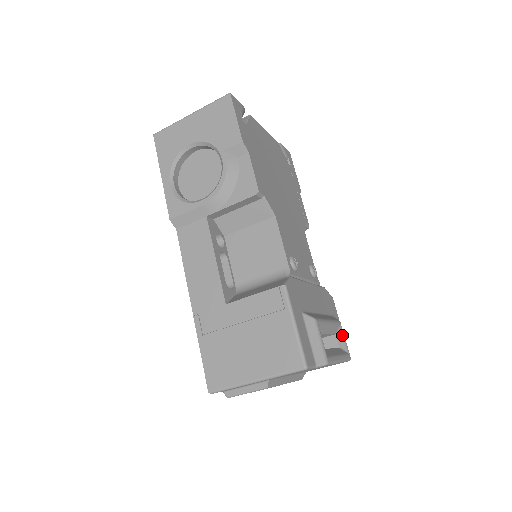
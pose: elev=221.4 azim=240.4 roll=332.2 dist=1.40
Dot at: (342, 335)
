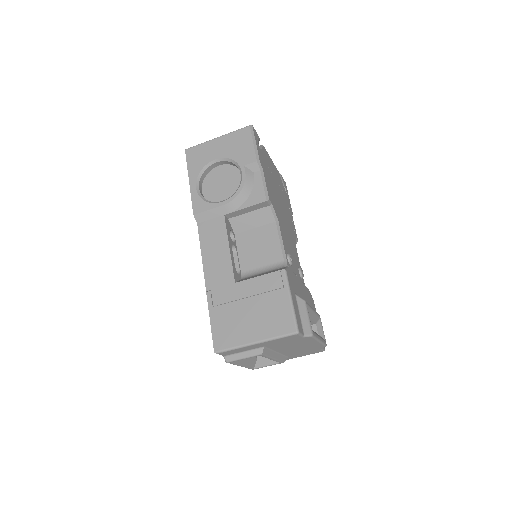
Dot at: (321, 326)
